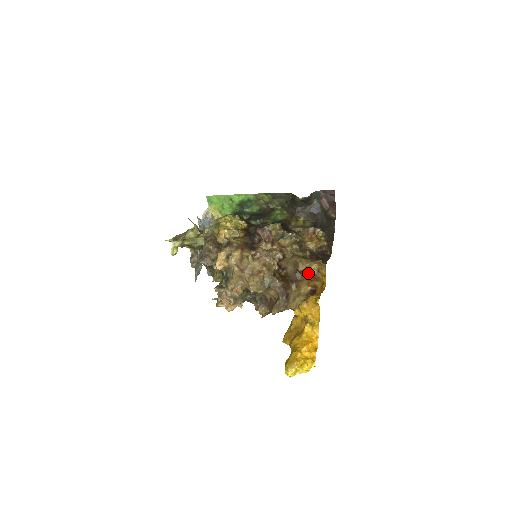
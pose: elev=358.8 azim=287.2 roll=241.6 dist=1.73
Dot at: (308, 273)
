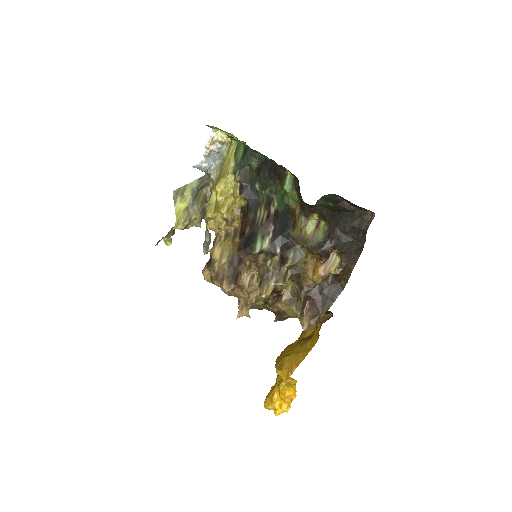
Dot at: occluded
